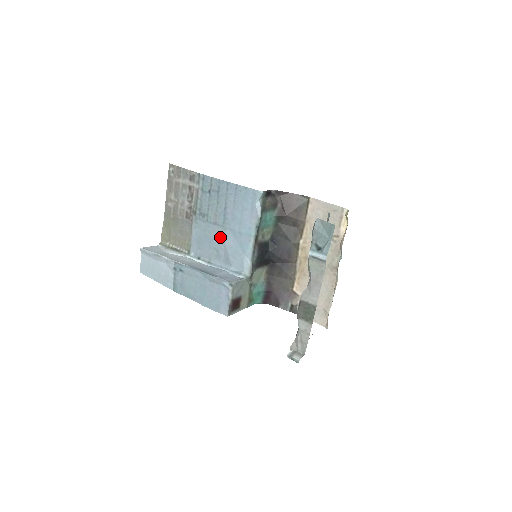
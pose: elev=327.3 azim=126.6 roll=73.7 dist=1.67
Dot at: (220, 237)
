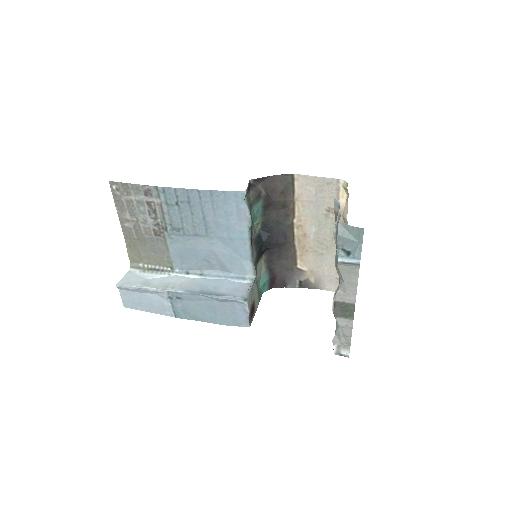
Dot at: (207, 248)
